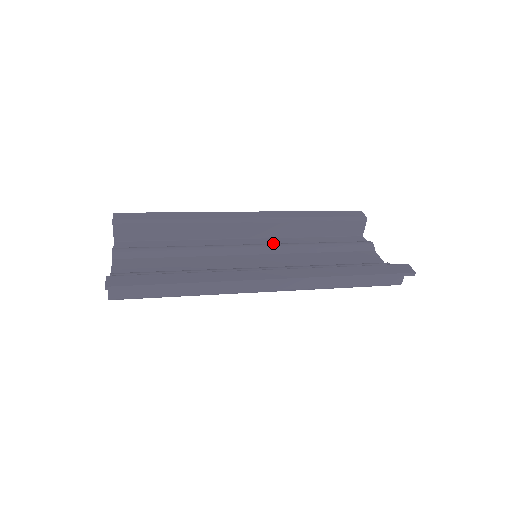
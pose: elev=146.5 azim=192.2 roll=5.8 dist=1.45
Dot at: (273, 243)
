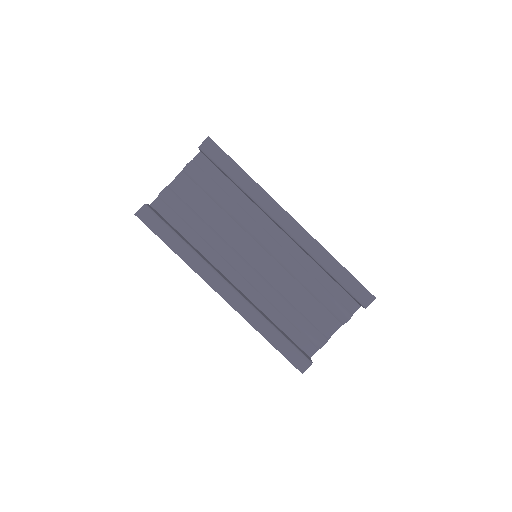
Dot at: (291, 251)
